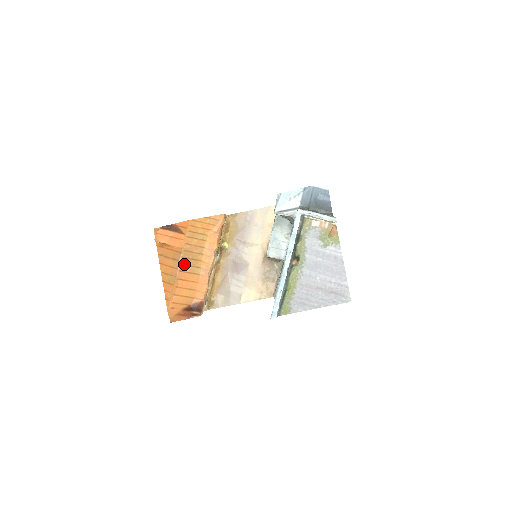
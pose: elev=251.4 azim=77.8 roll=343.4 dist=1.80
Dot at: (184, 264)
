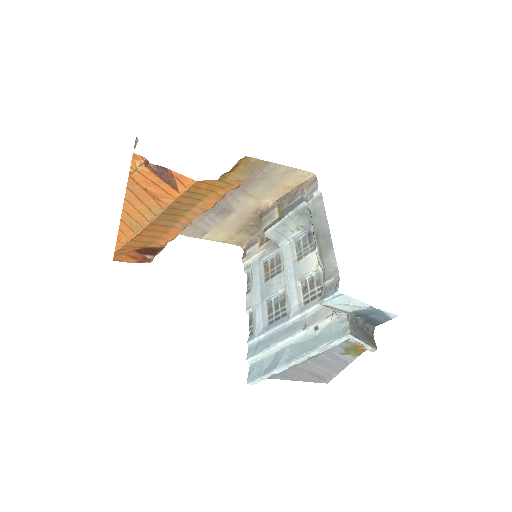
Dot at: (160, 218)
